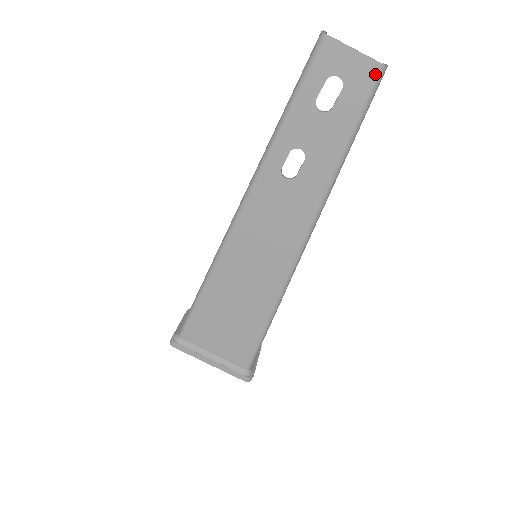
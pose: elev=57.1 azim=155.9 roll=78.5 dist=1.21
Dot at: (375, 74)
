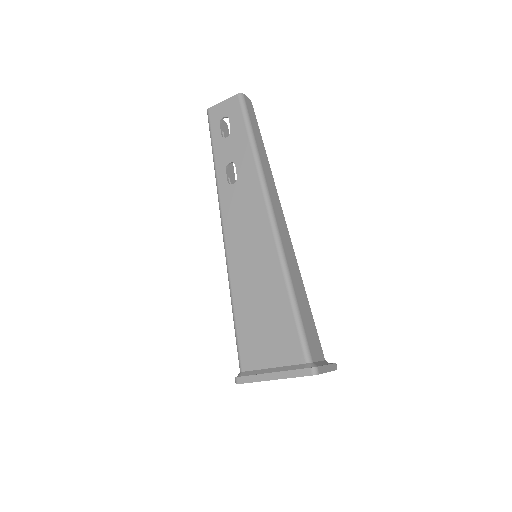
Dot at: (238, 100)
